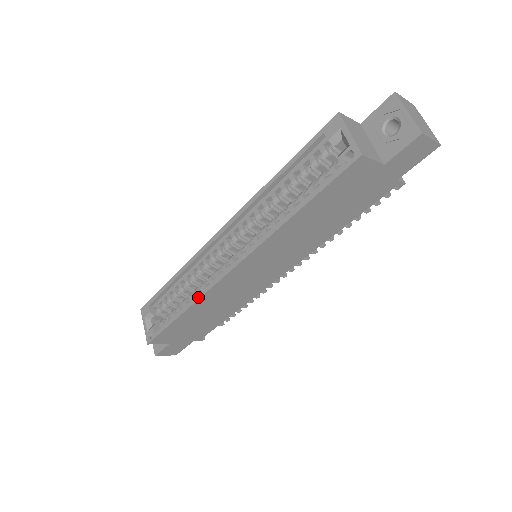
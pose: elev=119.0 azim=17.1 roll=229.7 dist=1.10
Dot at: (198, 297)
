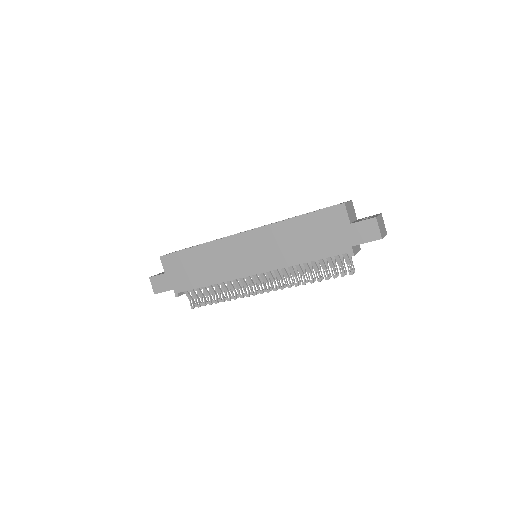
Dot at: (213, 241)
